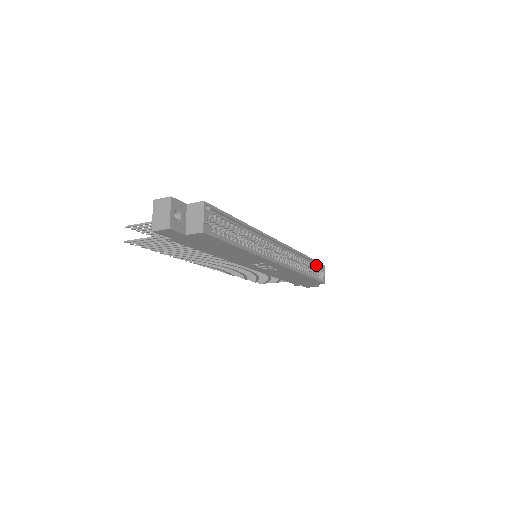
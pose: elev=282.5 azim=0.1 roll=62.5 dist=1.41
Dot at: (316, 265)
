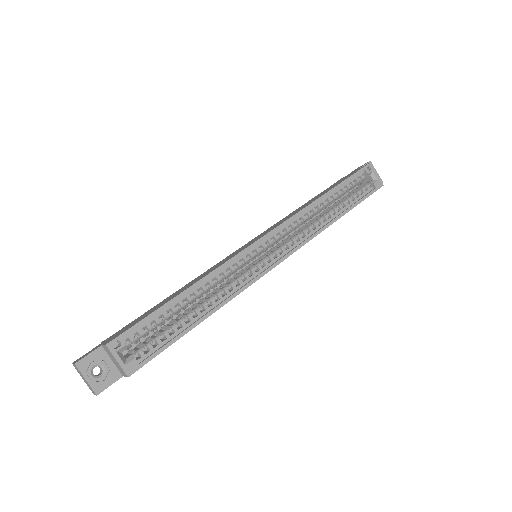
Dot at: (354, 178)
